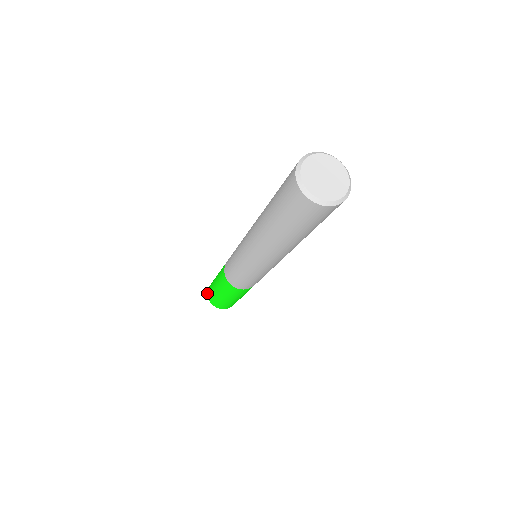
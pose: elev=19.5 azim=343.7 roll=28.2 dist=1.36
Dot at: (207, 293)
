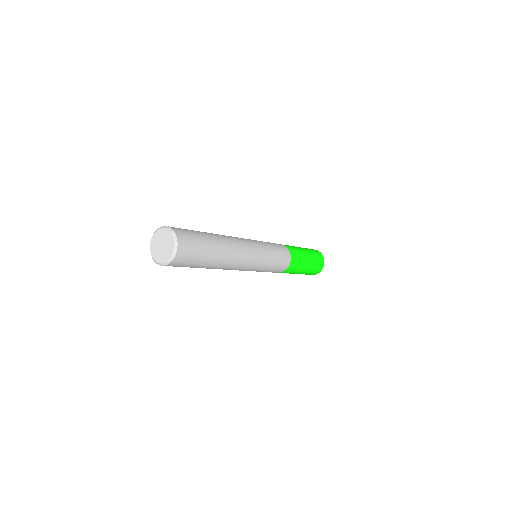
Dot at: occluded
